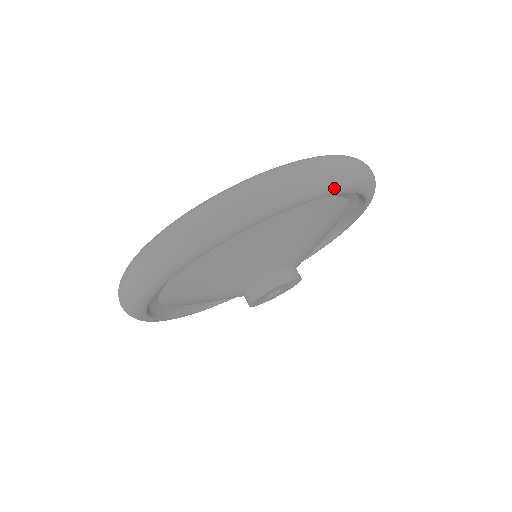
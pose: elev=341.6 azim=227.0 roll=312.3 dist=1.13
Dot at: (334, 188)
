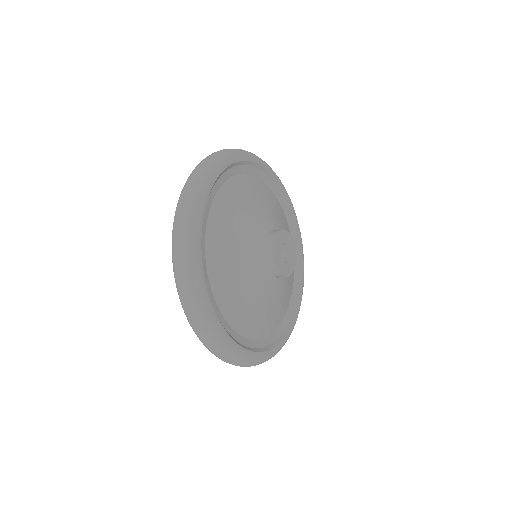
Dot at: (252, 156)
